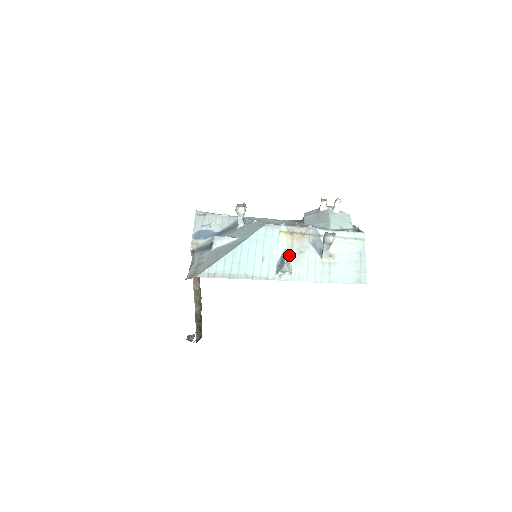
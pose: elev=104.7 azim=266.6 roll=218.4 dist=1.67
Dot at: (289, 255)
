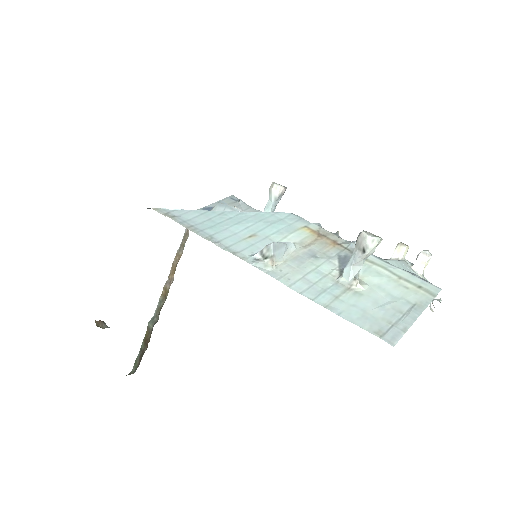
Dot at: (293, 250)
